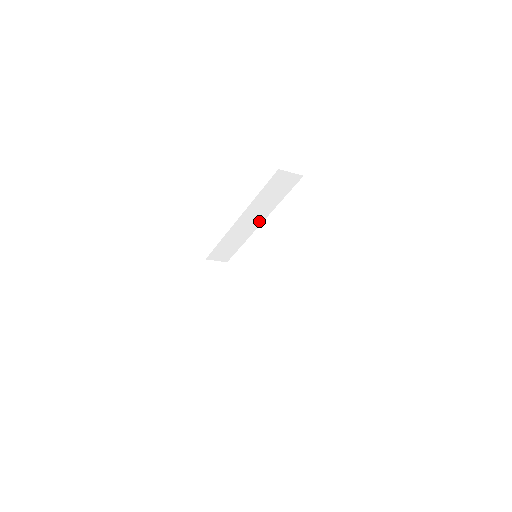
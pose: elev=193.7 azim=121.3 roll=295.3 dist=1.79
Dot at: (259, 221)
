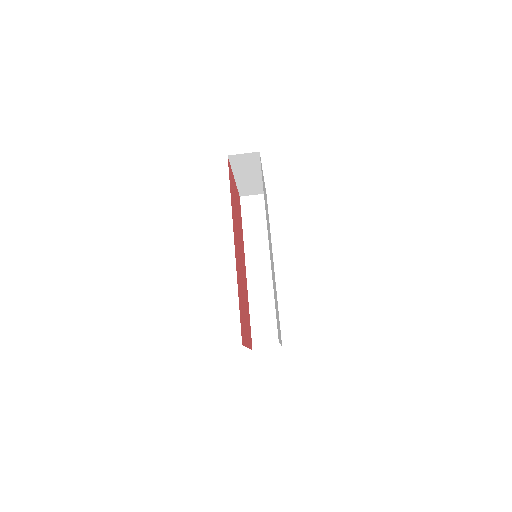
Dot at: (269, 263)
